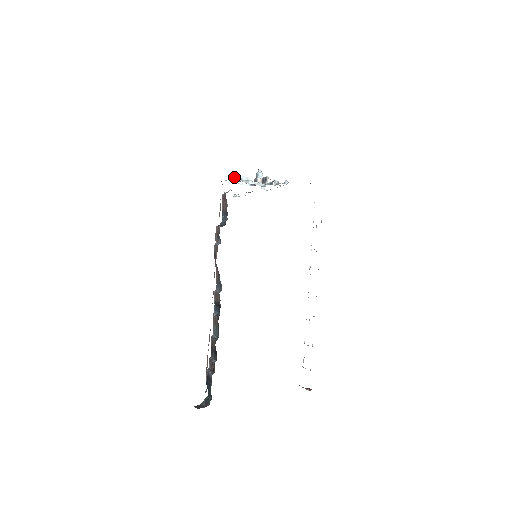
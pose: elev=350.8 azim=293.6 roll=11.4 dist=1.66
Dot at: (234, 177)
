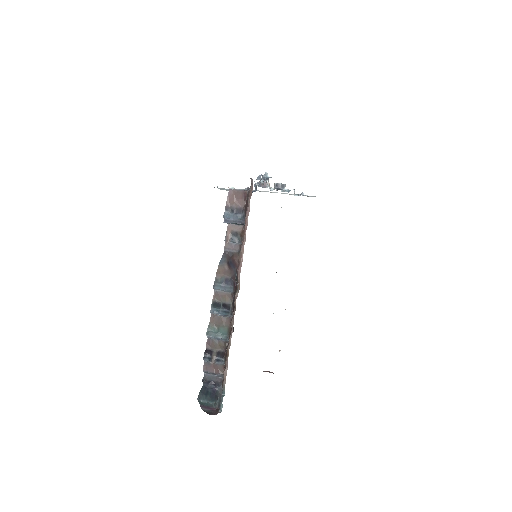
Dot at: (261, 178)
